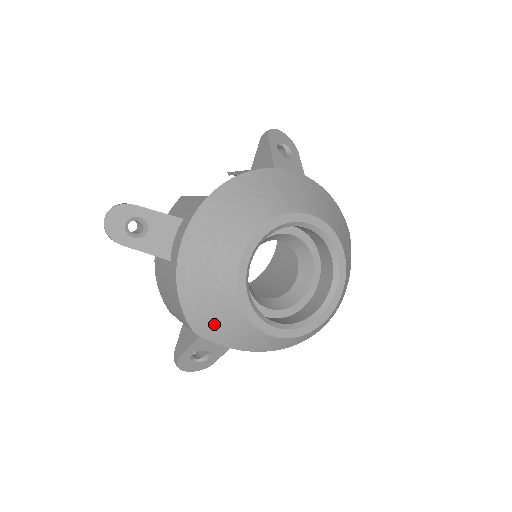
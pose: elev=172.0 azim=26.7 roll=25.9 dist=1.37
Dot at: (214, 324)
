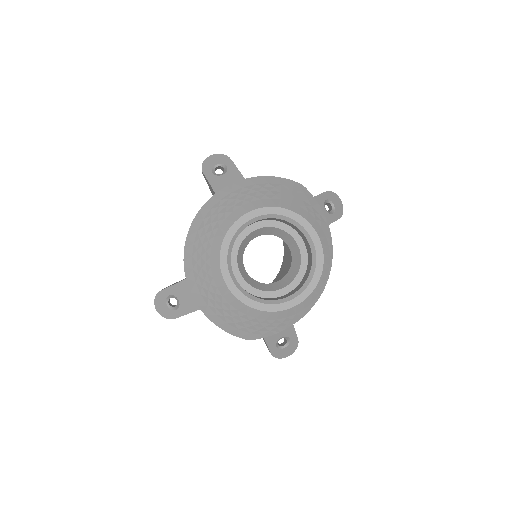
Dot at: (252, 328)
